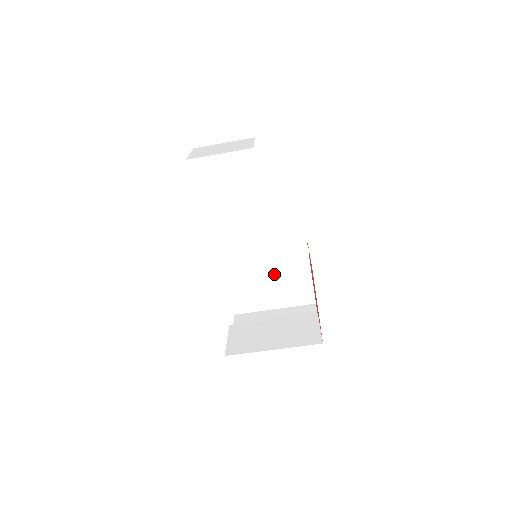
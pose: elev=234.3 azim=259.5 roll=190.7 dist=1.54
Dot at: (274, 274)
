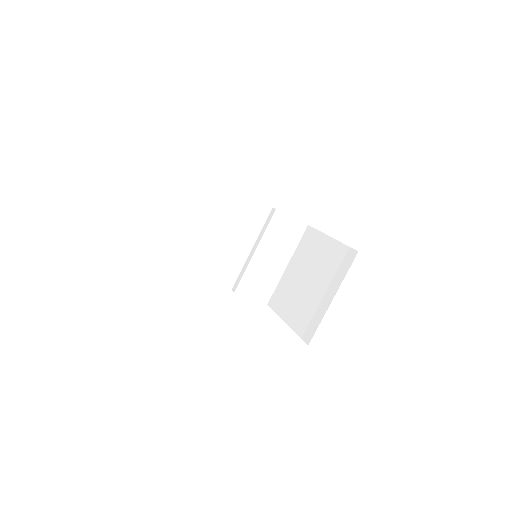
Dot at: (310, 274)
